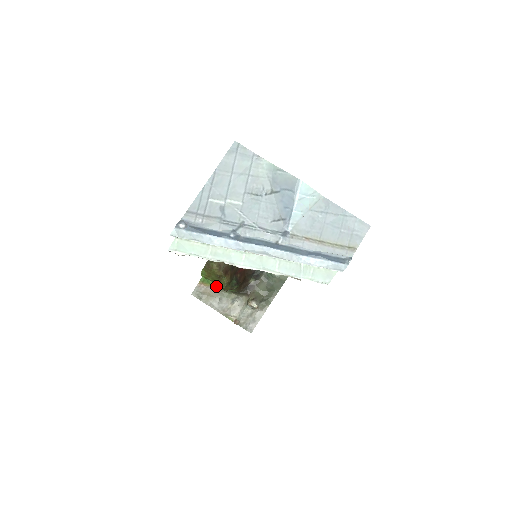
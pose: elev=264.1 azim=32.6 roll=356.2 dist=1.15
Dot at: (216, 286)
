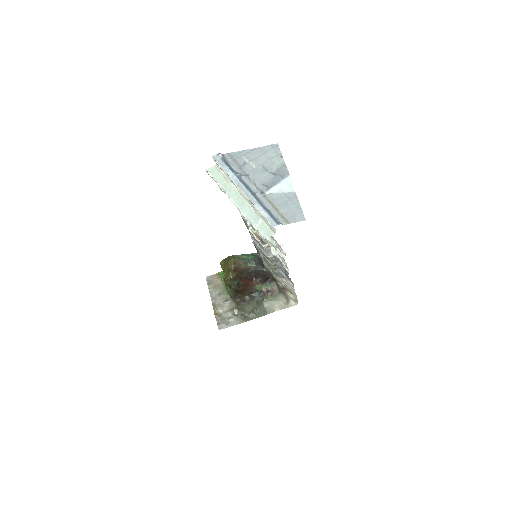
Dot at: (224, 283)
